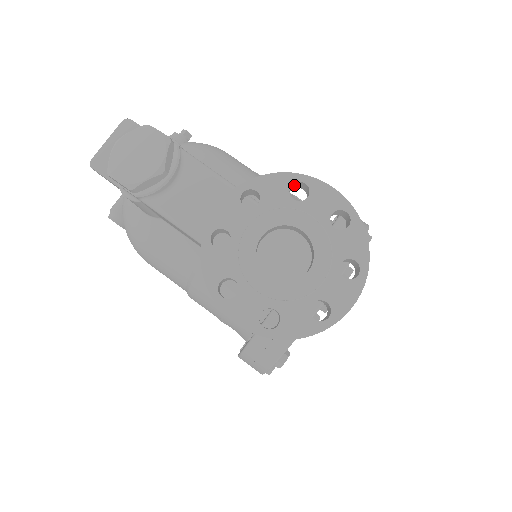
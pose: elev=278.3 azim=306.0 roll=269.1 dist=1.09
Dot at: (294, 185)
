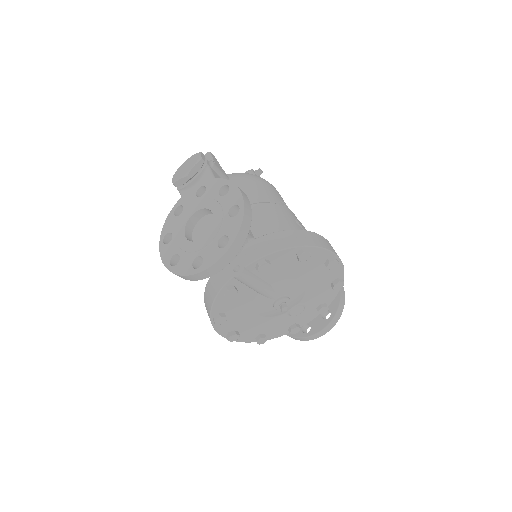
Dot at: (228, 188)
